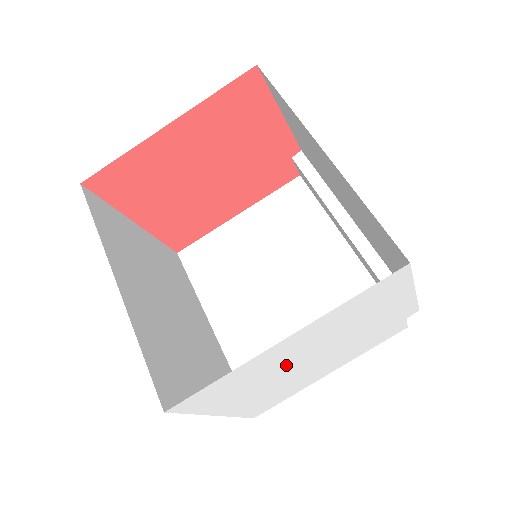
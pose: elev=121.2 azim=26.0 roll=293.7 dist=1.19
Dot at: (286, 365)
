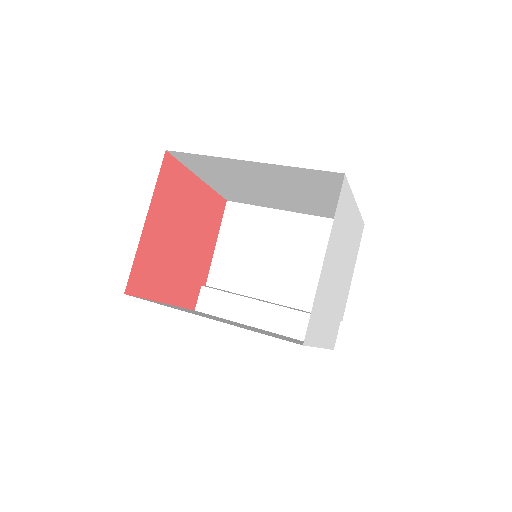
Dot at: (342, 248)
